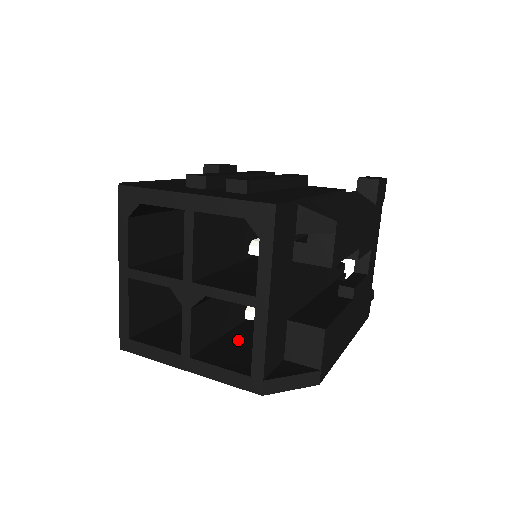
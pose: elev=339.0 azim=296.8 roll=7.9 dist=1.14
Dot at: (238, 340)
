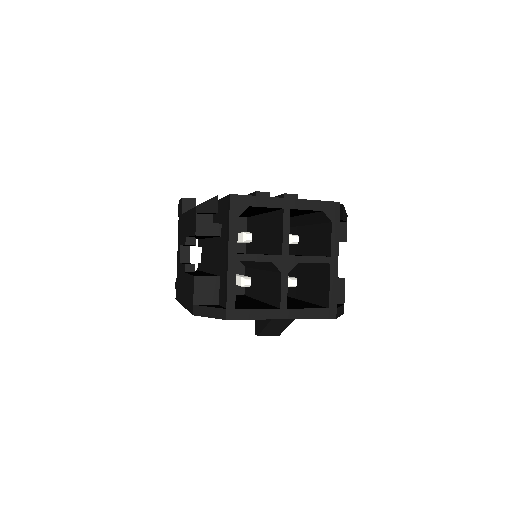
Dot at: occluded
